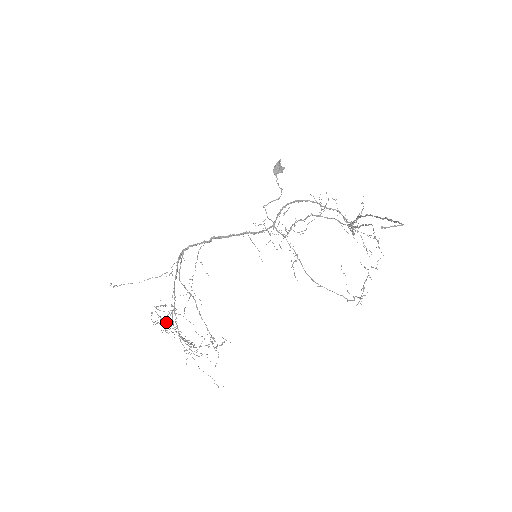
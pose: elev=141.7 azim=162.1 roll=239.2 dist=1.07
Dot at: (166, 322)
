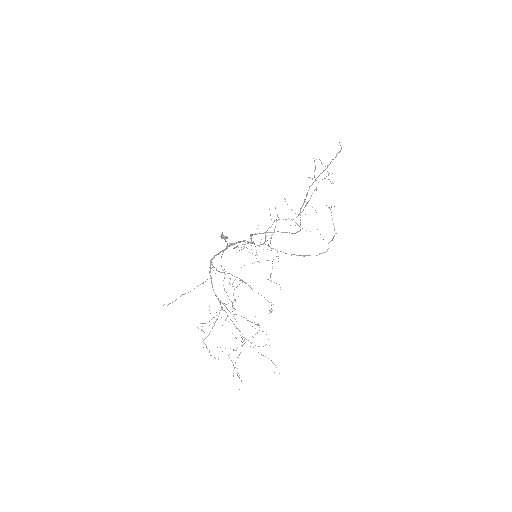
Dot at: occluded
